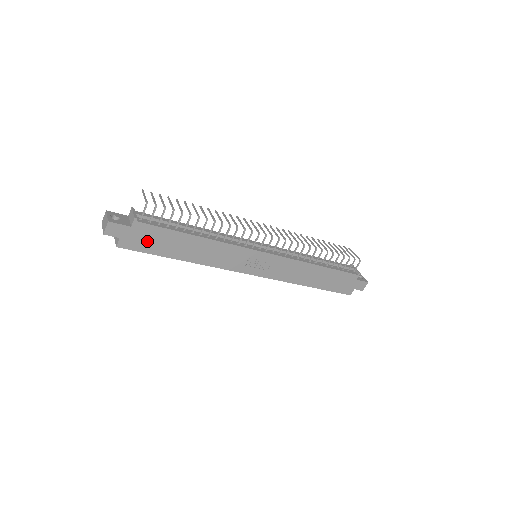
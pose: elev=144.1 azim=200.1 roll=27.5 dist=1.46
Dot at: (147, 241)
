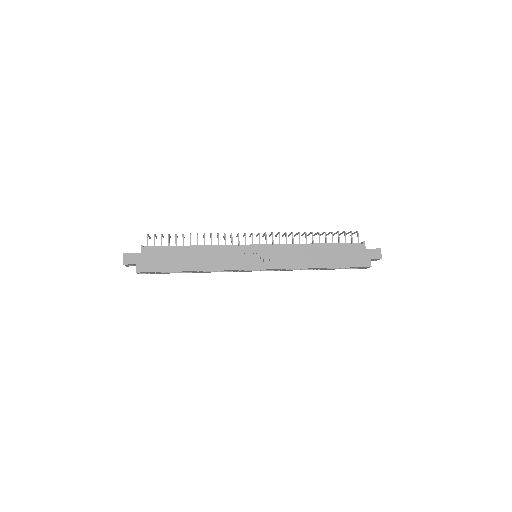
Dot at: (157, 262)
